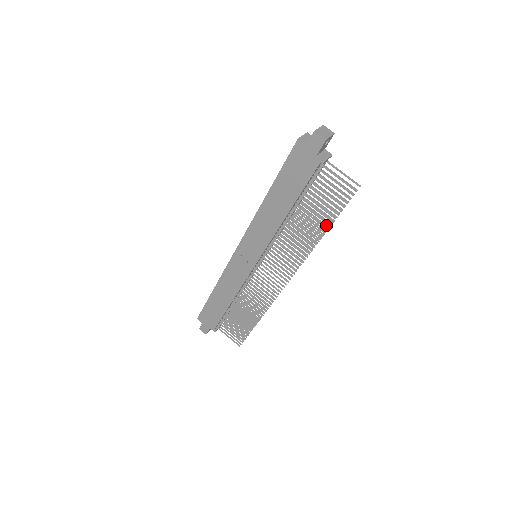
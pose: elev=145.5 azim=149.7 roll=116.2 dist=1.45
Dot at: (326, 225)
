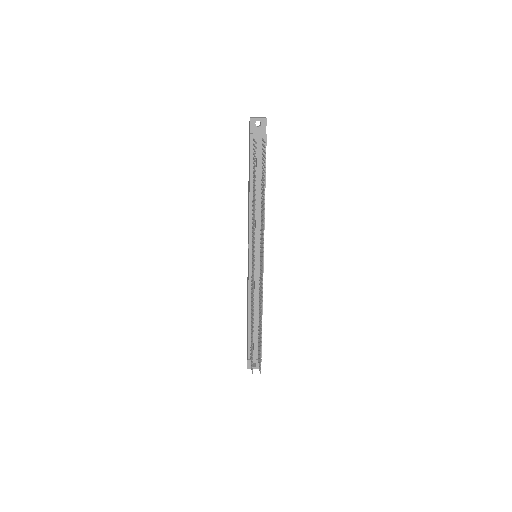
Dot at: (264, 194)
